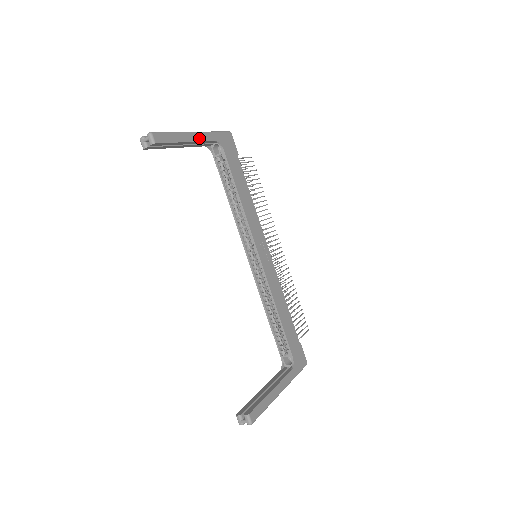
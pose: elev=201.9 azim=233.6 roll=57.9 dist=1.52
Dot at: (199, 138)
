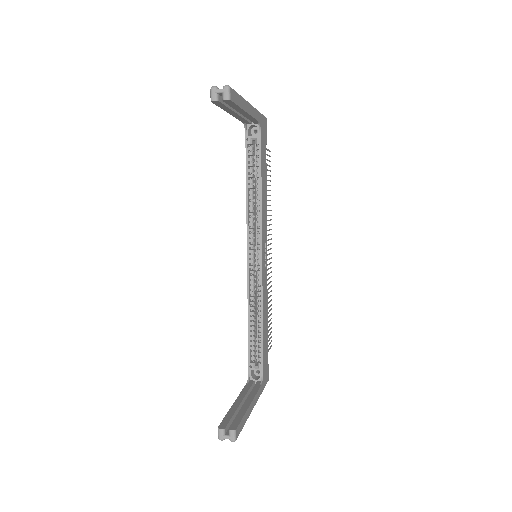
Dot at: (252, 112)
